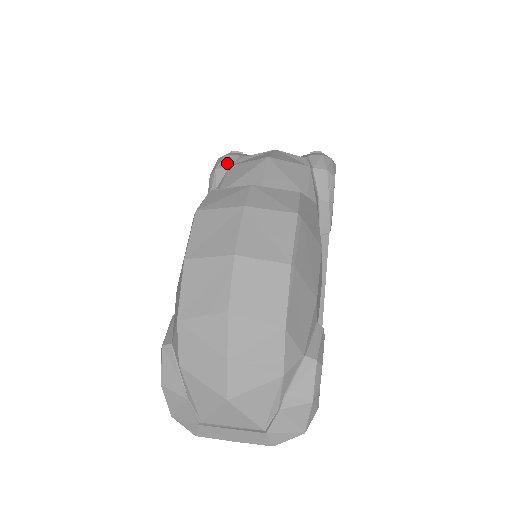
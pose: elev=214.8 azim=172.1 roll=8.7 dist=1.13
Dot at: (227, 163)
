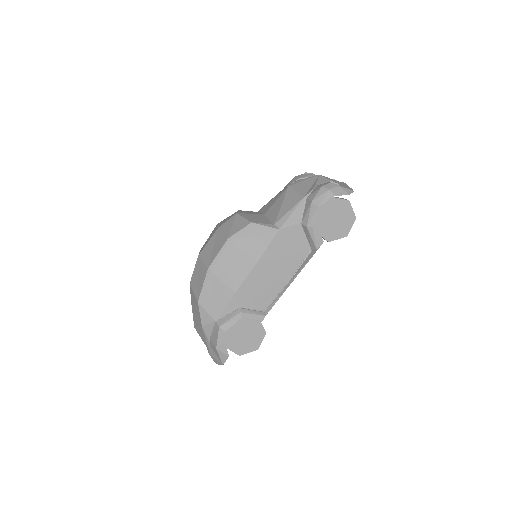
Dot at: (289, 184)
